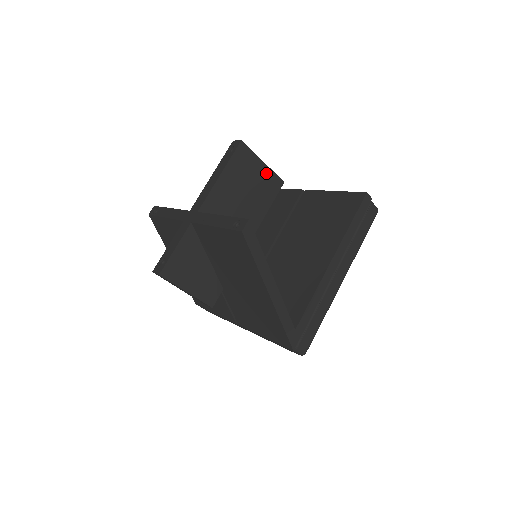
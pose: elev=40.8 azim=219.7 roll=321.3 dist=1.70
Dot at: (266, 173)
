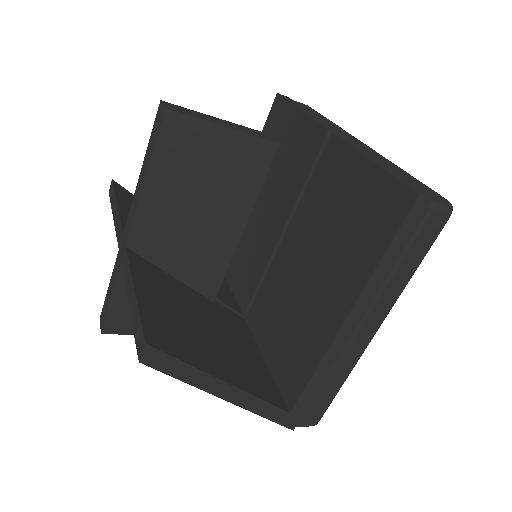
Dot at: (237, 143)
